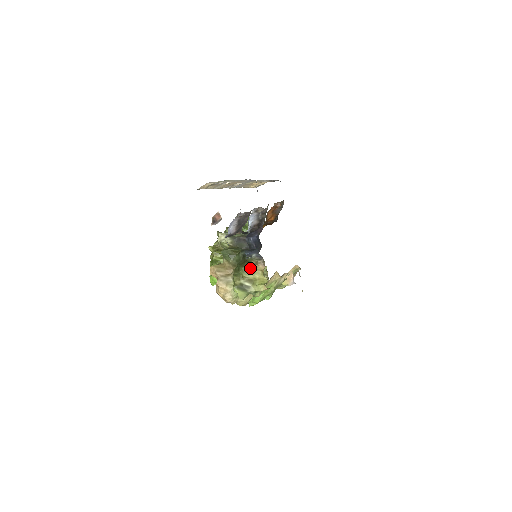
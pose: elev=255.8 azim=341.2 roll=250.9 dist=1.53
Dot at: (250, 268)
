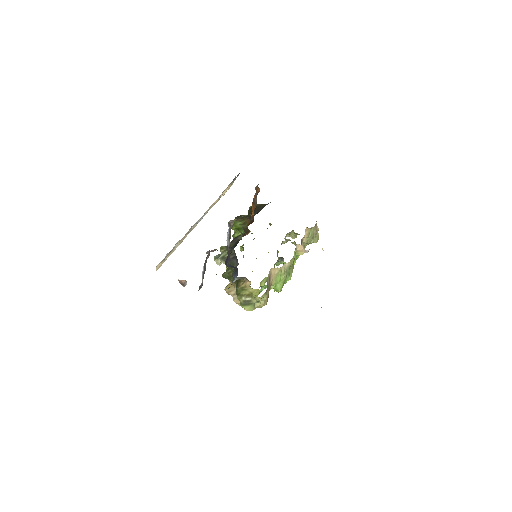
Dot at: (241, 287)
